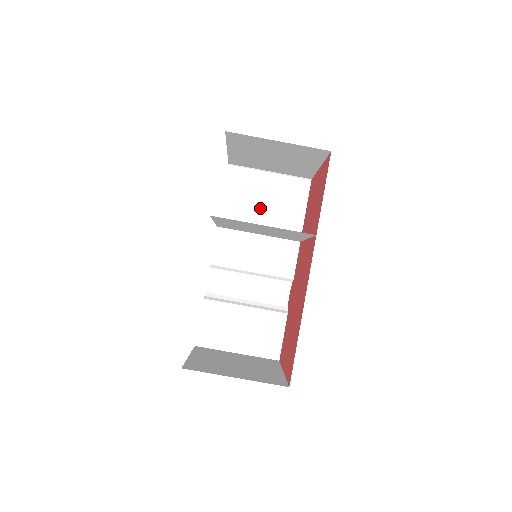
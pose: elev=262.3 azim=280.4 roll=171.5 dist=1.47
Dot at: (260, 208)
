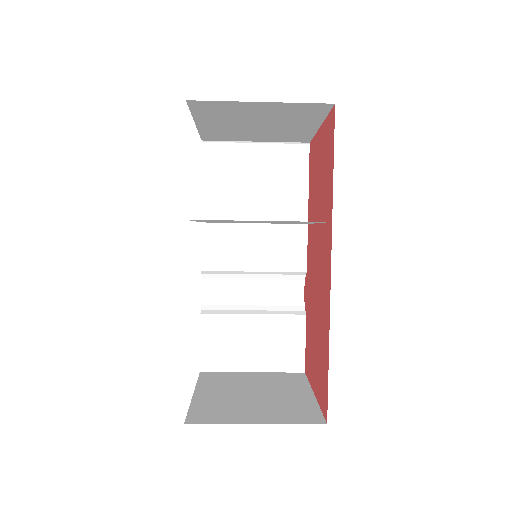
Dot at: (251, 190)
